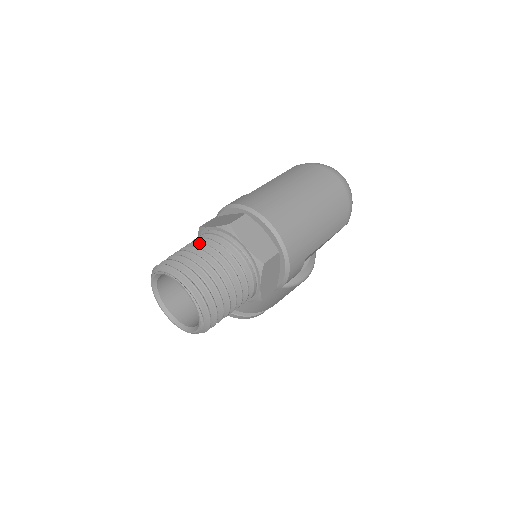
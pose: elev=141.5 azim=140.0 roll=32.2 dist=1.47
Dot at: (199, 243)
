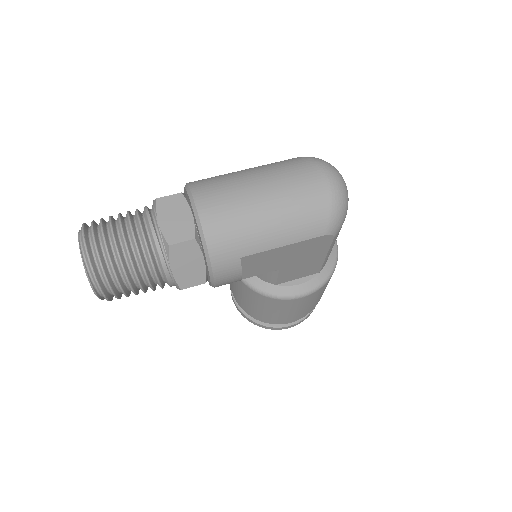
Dot at: (127, 212)
